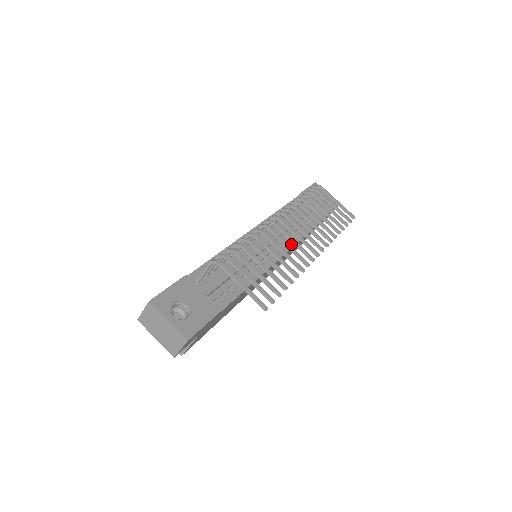
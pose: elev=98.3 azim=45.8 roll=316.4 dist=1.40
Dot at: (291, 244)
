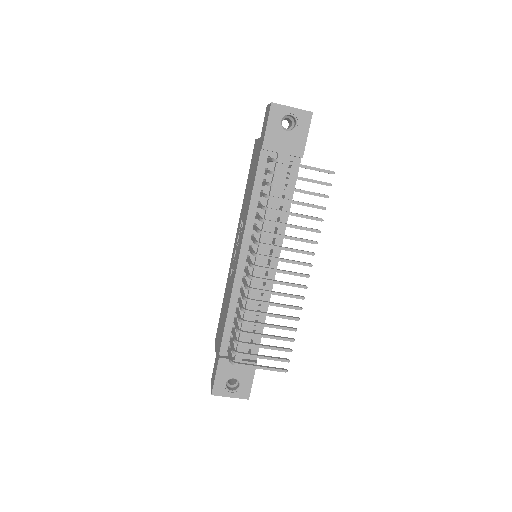
Dot at: occluded
